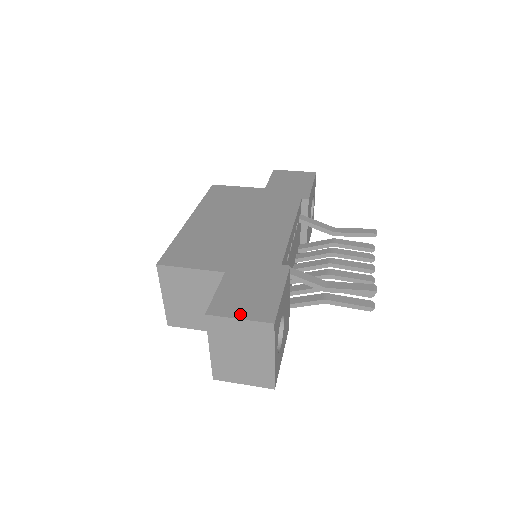
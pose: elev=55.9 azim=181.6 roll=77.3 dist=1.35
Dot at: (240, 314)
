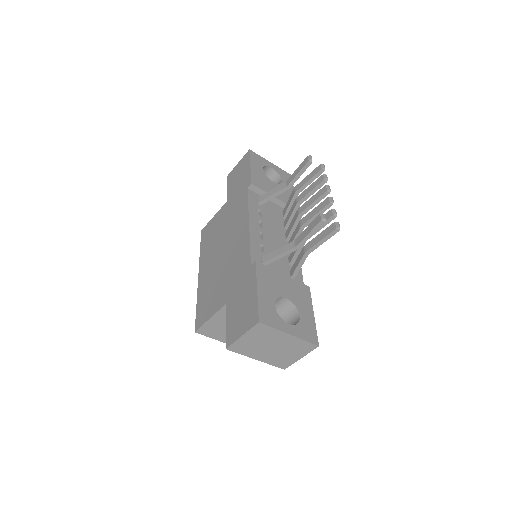
Dot at: (241, 332)
